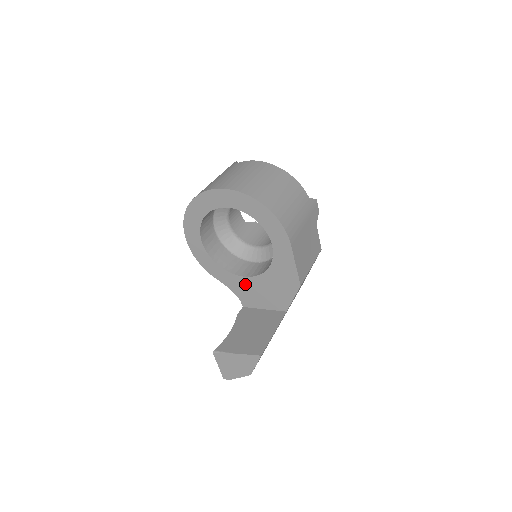
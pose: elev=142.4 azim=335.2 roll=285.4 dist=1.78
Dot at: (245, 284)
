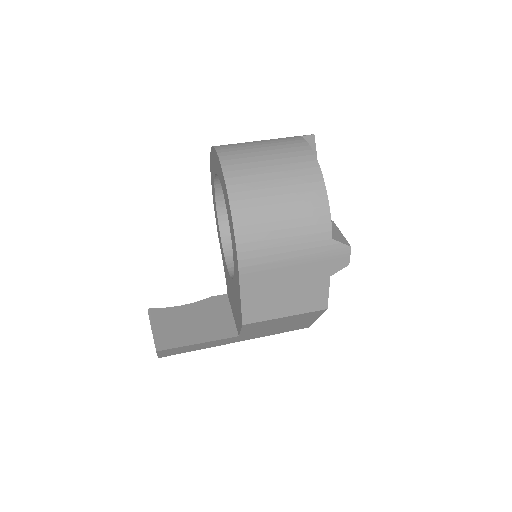
Dot at: (227, 274)
